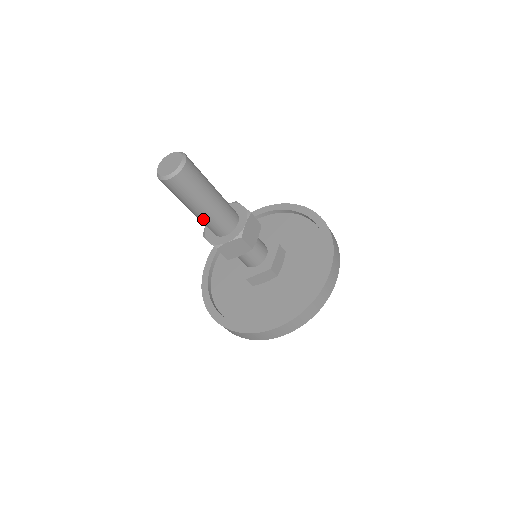
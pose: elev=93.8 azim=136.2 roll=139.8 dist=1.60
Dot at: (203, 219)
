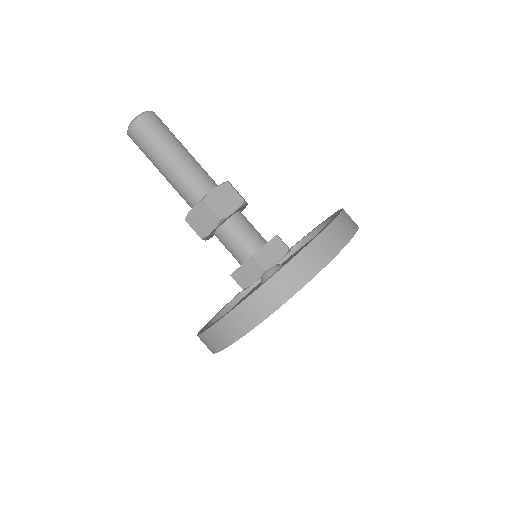
Dot at: (172, 183)
